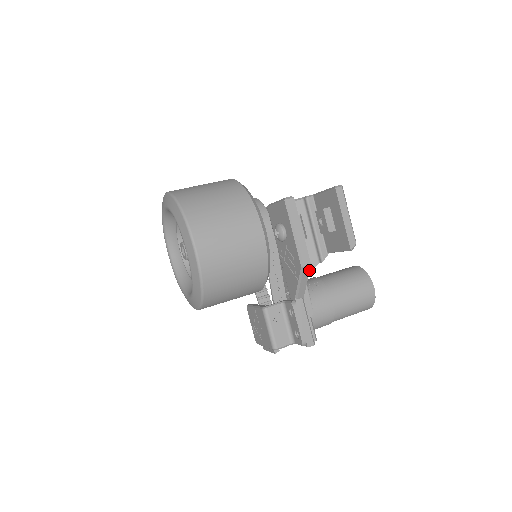
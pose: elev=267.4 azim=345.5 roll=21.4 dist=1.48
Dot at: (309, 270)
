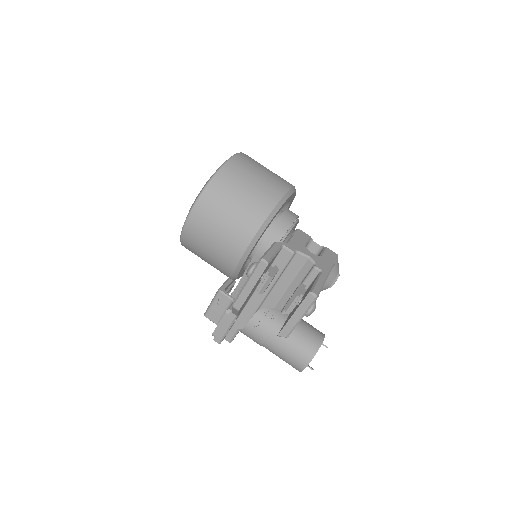
Dot at: (238, 311)
